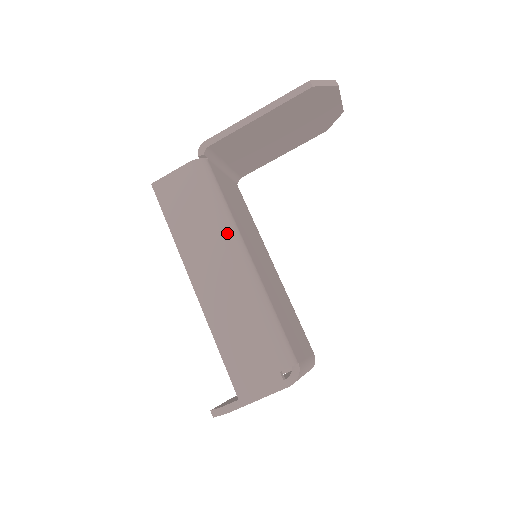
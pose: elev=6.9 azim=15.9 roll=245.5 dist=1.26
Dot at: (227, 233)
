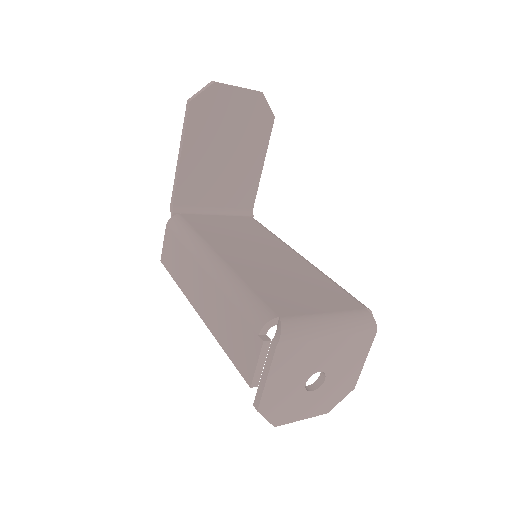
Dot at: (195, 252)
